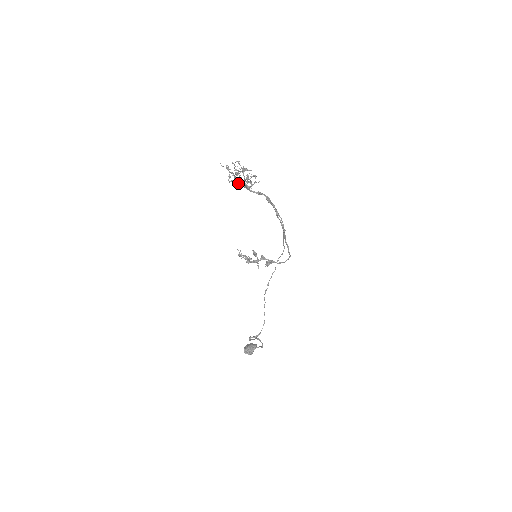
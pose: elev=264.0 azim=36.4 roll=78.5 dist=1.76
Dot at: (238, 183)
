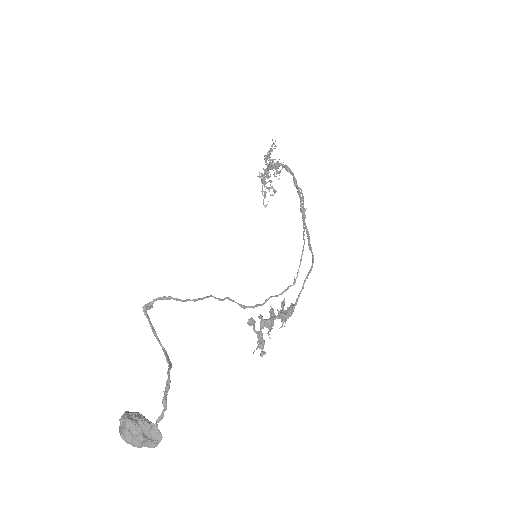
Dot at: occluded
